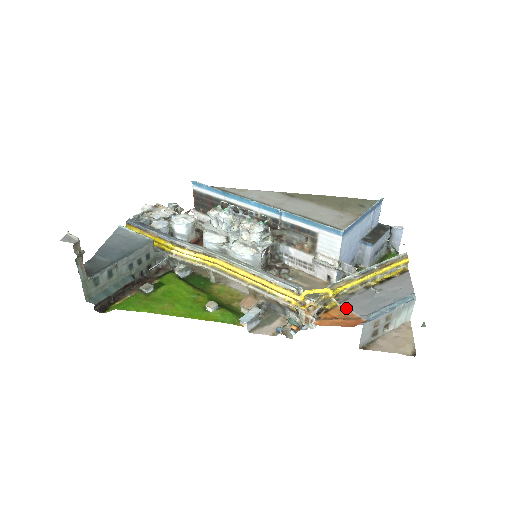
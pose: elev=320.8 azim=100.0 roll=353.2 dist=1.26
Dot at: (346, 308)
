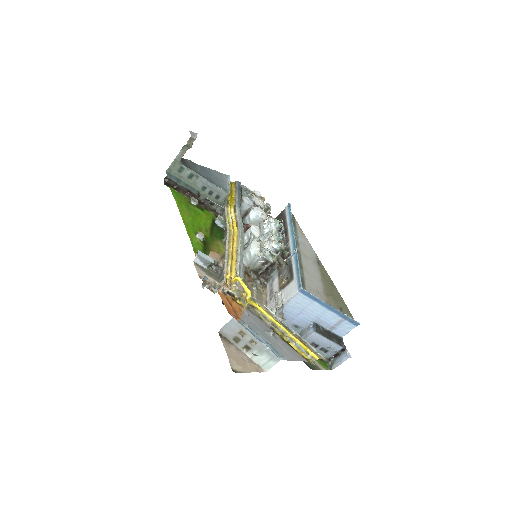
Dot at: (244, 312)
